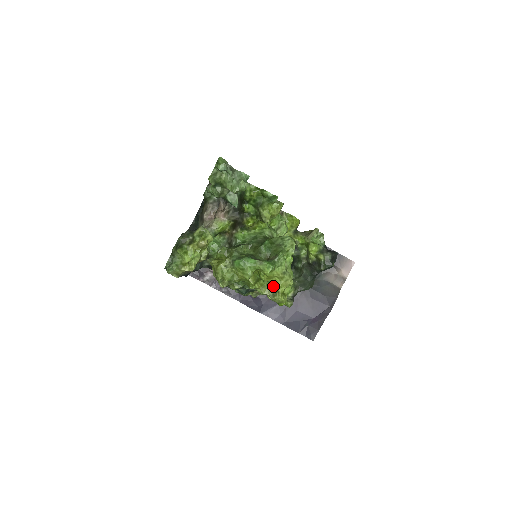
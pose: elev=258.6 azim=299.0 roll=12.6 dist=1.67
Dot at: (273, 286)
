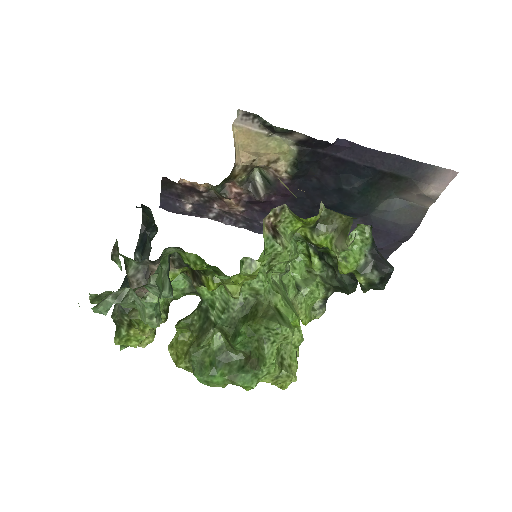
Dot at: occluded
